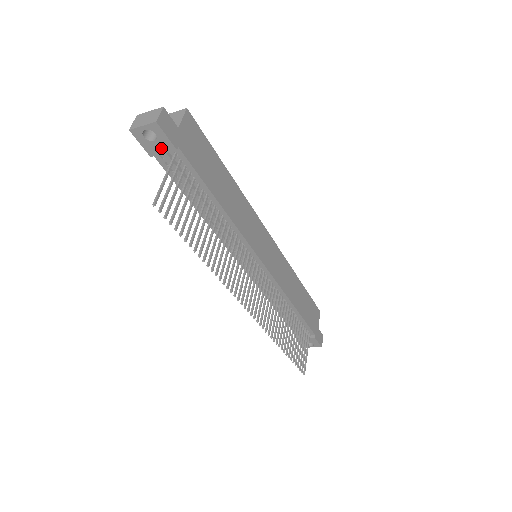
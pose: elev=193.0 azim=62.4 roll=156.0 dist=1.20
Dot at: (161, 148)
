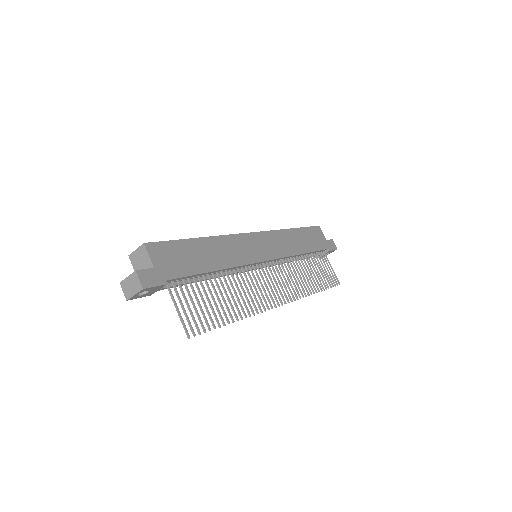
Dot at: (155, 290)
